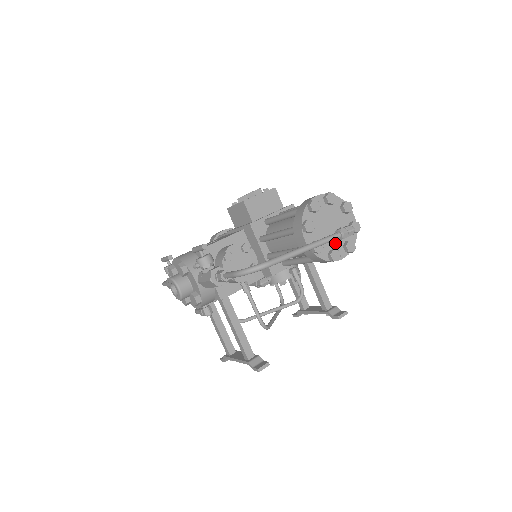
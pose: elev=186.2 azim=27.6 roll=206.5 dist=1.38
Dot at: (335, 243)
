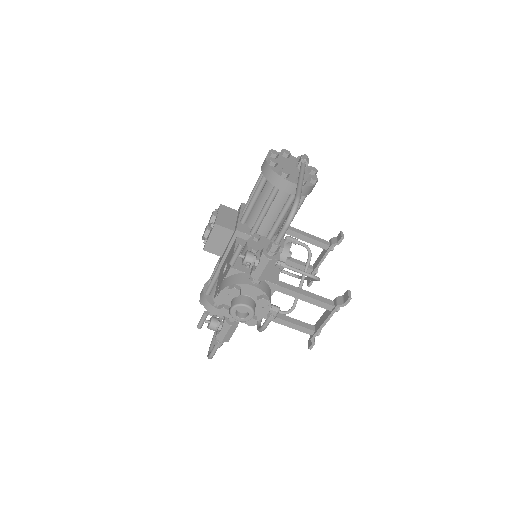
Dot at: (304, 174)
